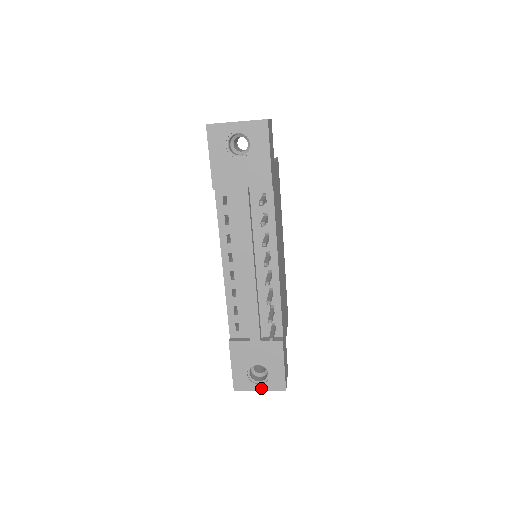
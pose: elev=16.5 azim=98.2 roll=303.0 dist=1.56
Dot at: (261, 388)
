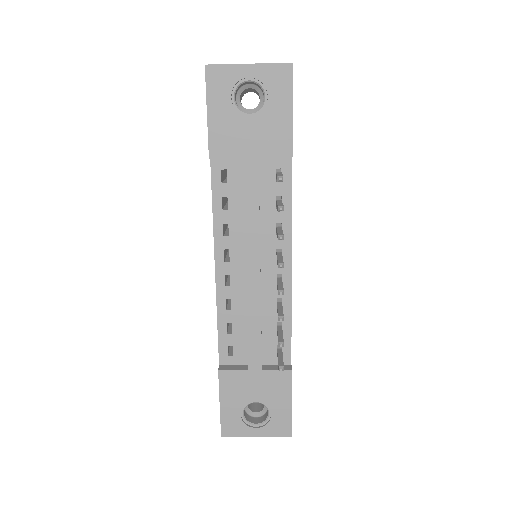
Dot at: (258, 433)
